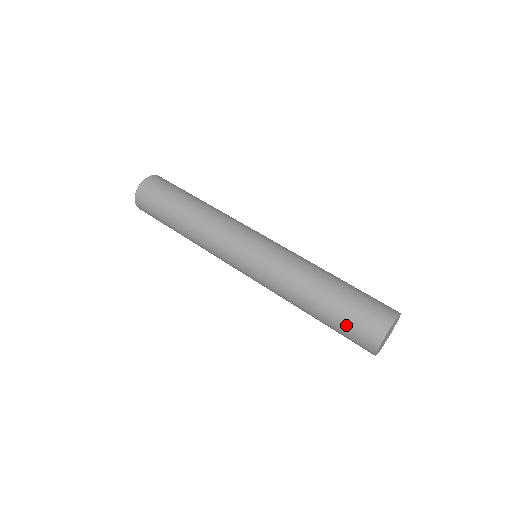
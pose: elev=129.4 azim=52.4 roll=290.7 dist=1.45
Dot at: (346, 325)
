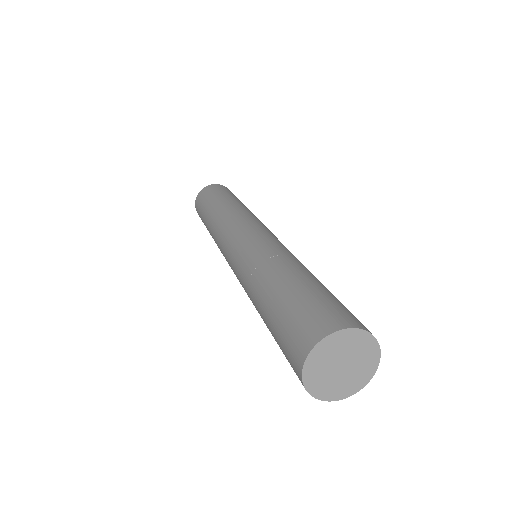
Dot at: (292, 311)
